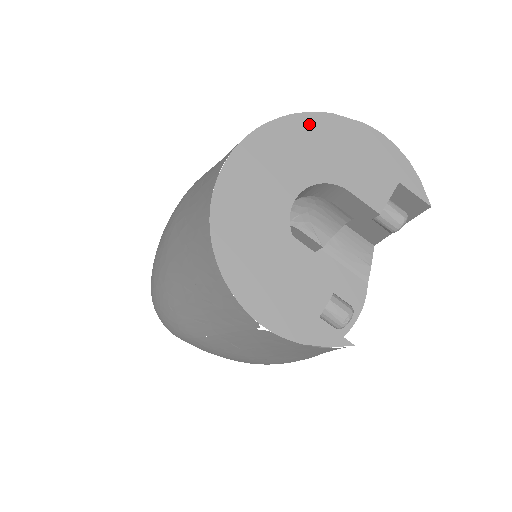
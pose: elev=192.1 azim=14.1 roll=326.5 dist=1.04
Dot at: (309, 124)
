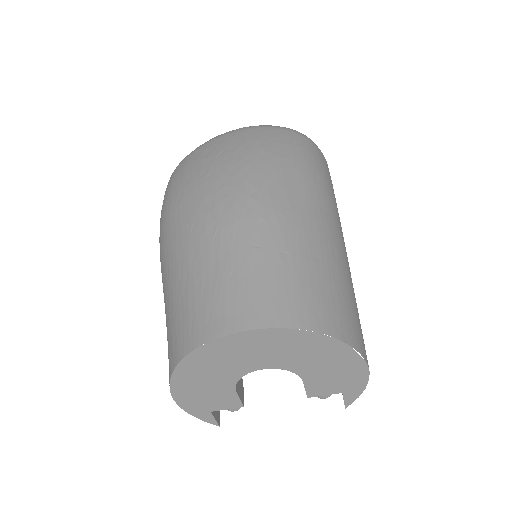
Dot at: (325, 344)
